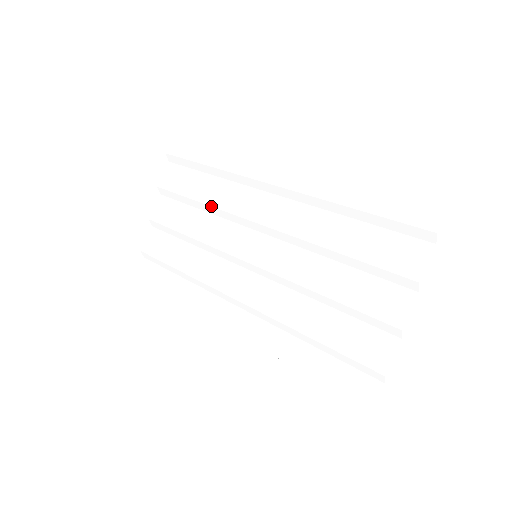
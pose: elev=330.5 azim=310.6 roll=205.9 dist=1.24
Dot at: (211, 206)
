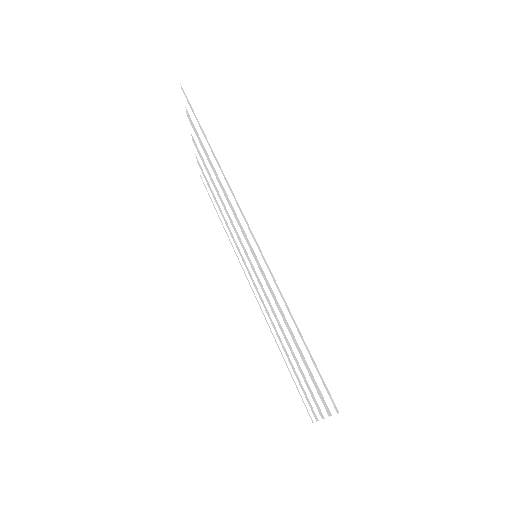
Dot at: occluded
